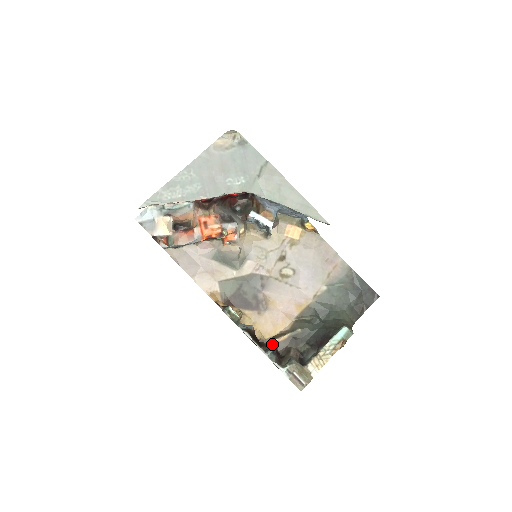
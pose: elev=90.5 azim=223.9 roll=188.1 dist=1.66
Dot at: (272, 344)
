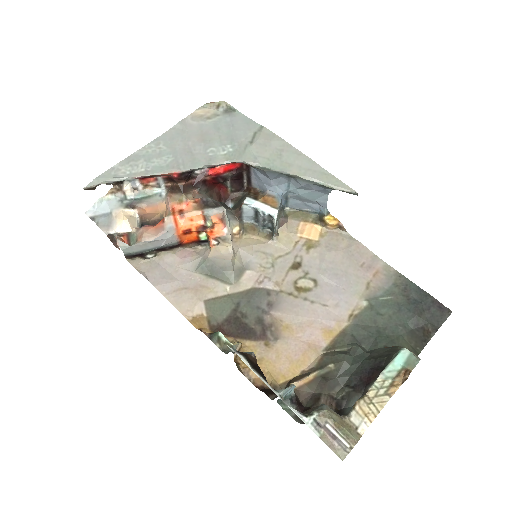
Dot at: occluded
